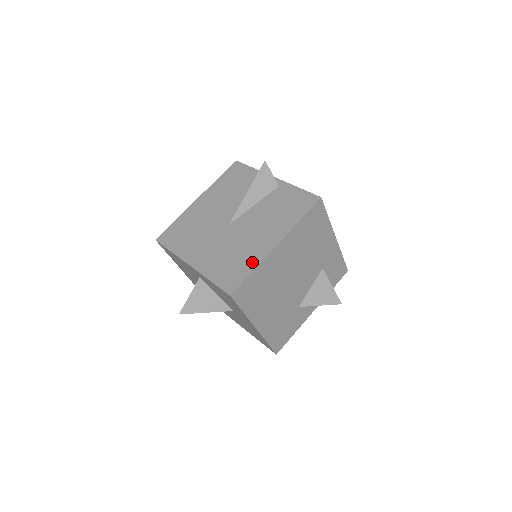
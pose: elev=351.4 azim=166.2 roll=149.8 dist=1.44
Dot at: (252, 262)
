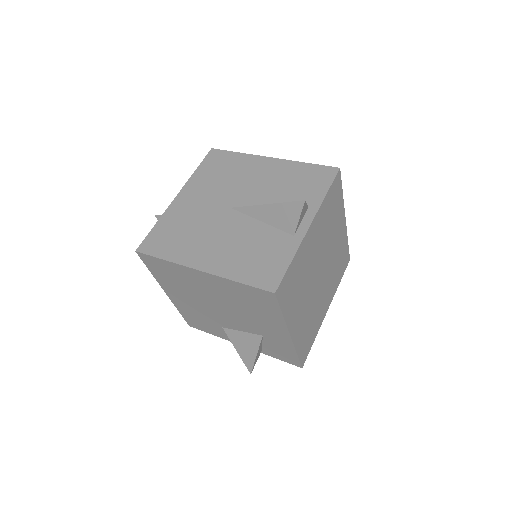
Dot at: (176, 254)
